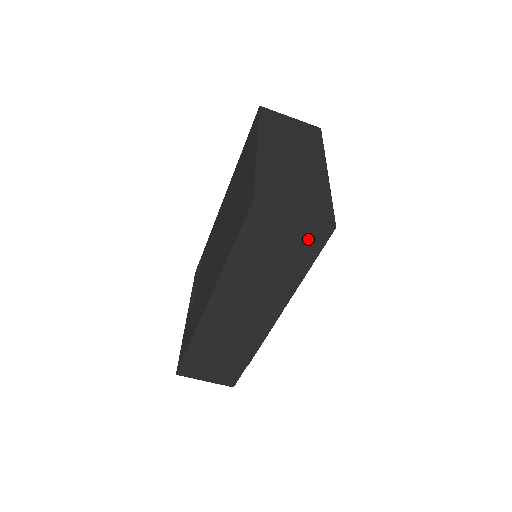
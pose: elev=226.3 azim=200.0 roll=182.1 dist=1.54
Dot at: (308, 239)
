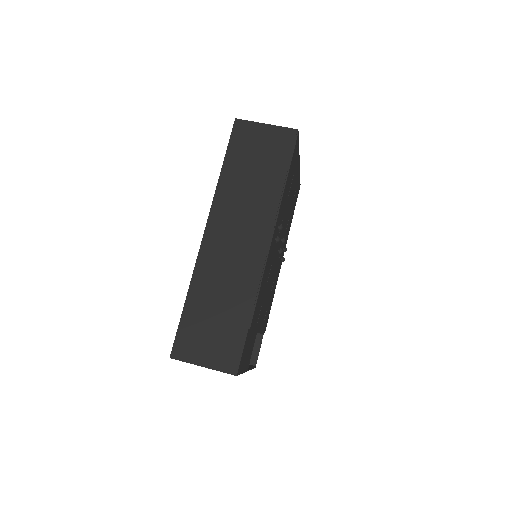
Dot at: (280, 145)
